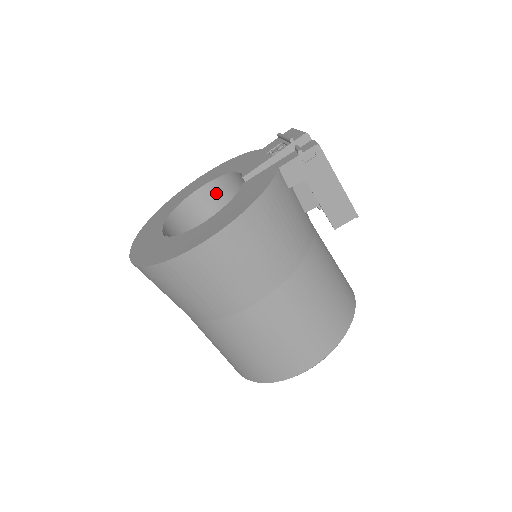
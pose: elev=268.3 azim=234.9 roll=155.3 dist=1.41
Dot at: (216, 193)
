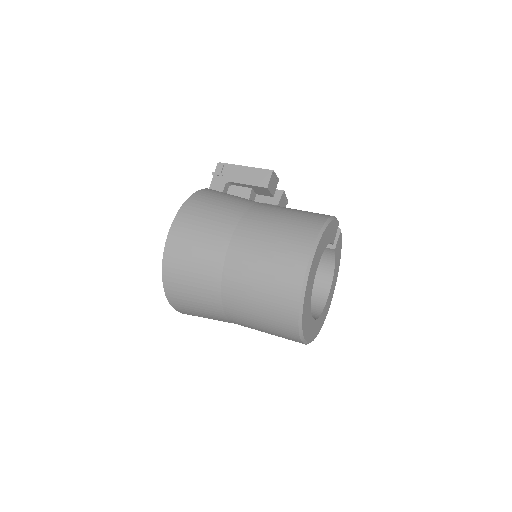
Dot at: occluded
